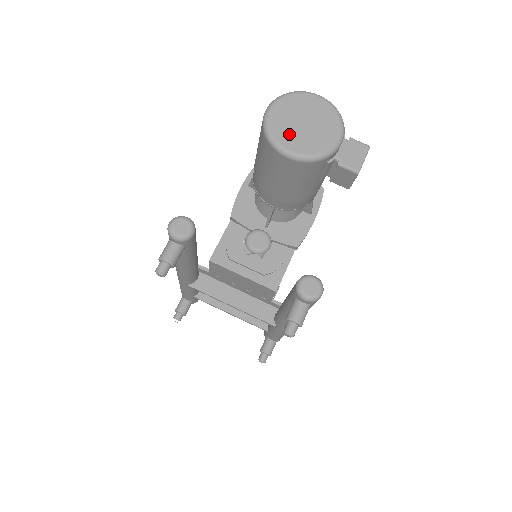
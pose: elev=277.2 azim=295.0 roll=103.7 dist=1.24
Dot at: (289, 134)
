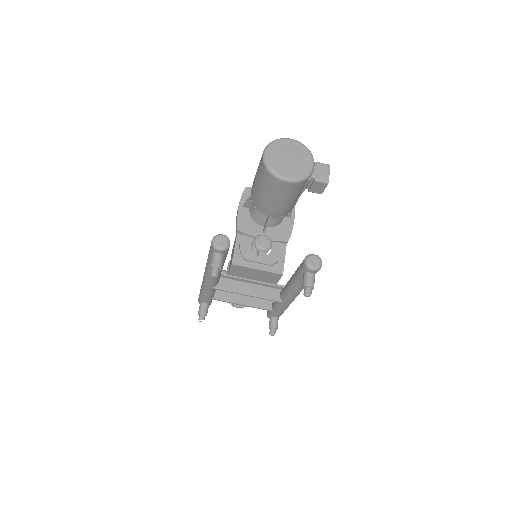
Dot at: (283, 167)
